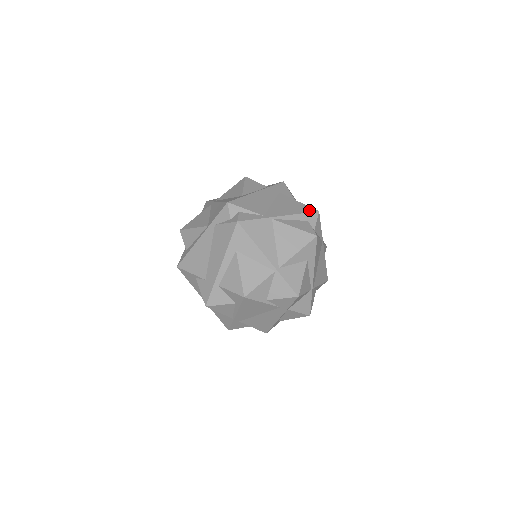
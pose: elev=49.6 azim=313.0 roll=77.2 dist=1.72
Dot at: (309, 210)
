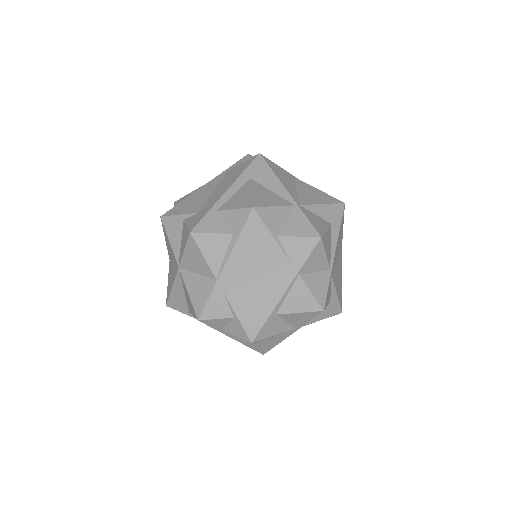
Dot at: occluded
